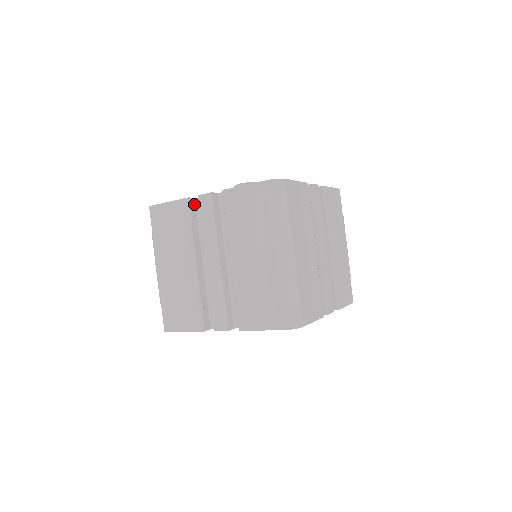
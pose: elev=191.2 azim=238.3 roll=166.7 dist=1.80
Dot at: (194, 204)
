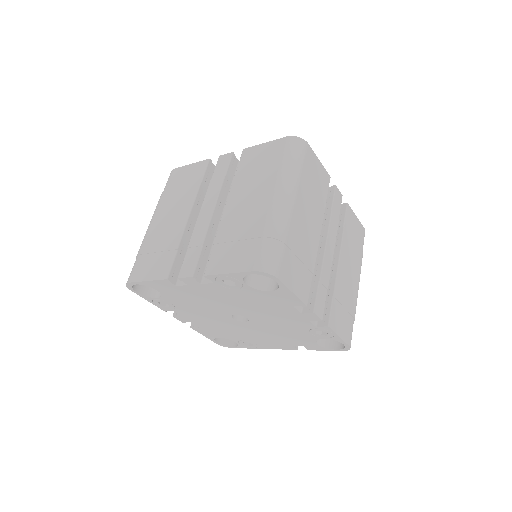
Dot at: (213, 170)
